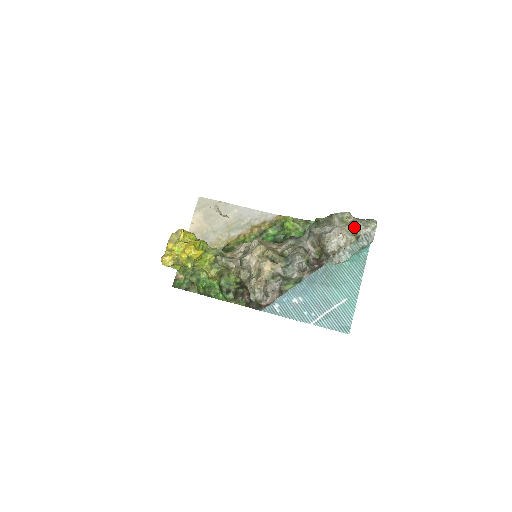
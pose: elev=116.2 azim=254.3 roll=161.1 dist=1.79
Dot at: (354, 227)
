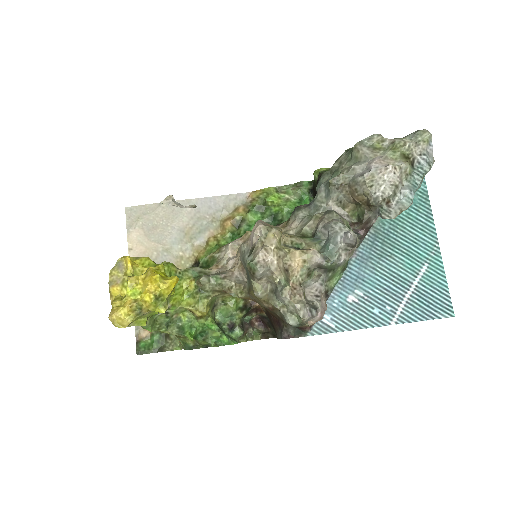
Dot at: (401, 149)
